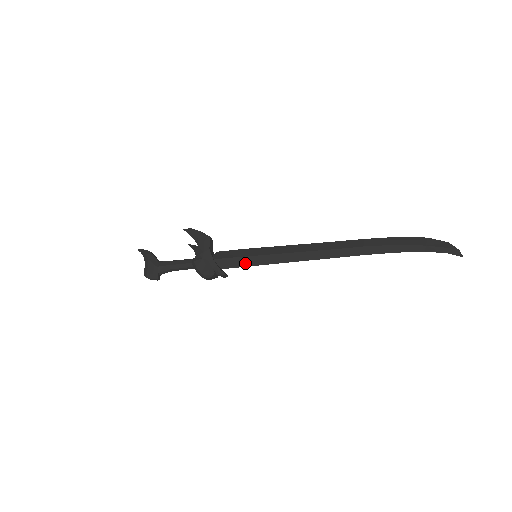
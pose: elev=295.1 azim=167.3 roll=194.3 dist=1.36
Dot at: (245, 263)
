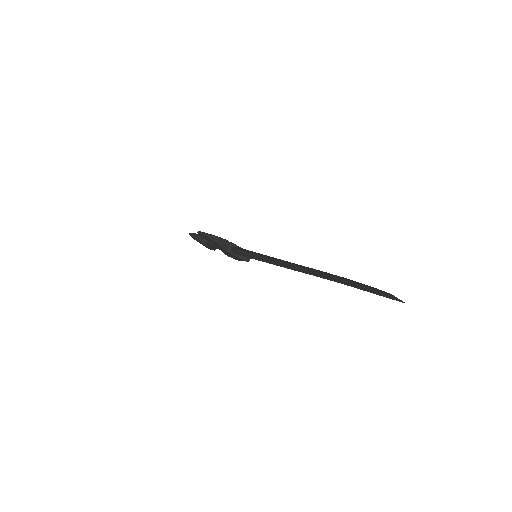
Dot at: occluded
